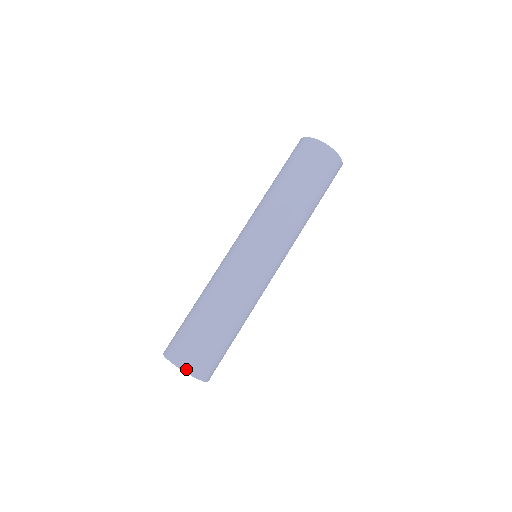
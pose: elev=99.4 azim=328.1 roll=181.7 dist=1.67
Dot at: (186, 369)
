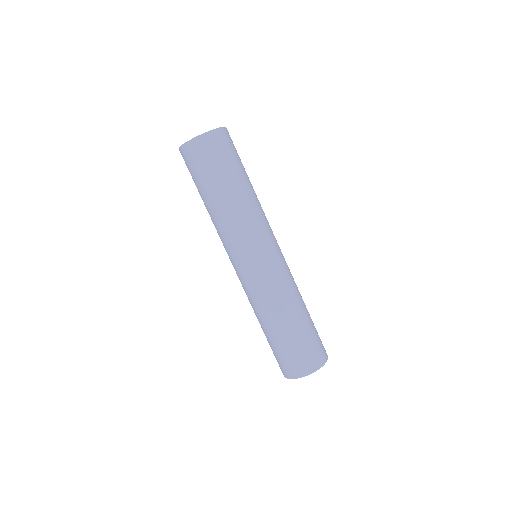
Dot at: (295, 376)
